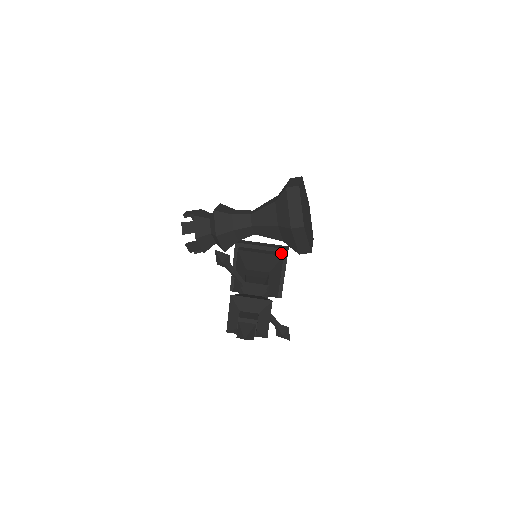
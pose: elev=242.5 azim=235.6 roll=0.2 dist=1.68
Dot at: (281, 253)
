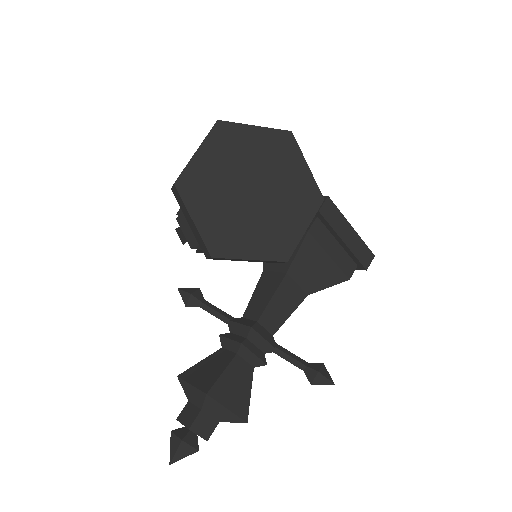
Dot at: occluded
